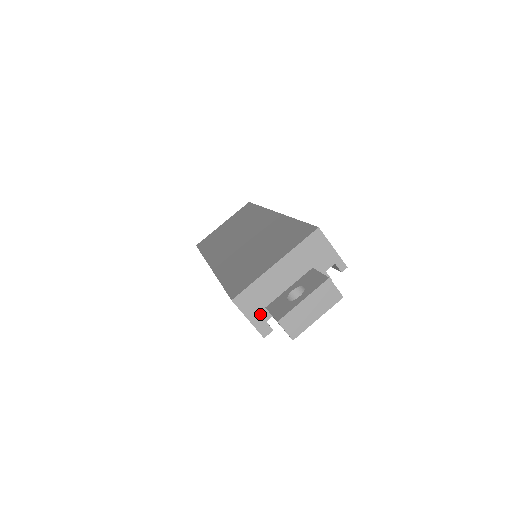
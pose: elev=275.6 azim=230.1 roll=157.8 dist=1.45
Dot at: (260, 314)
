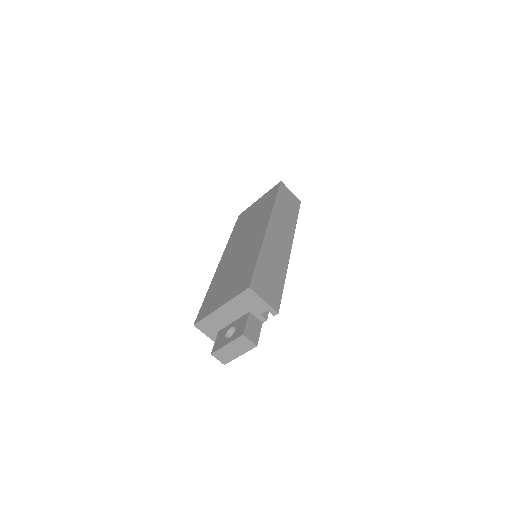
Dot at: (215, 334)
